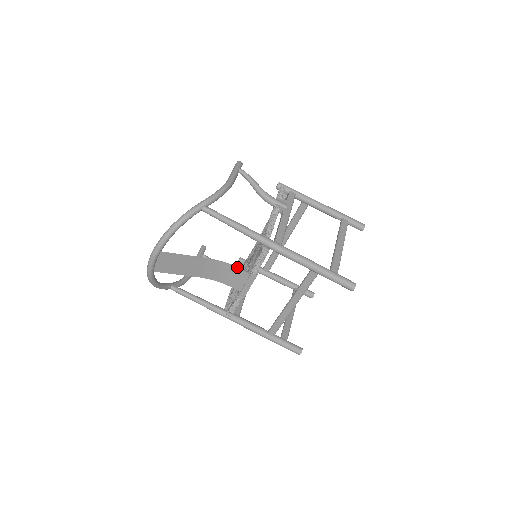
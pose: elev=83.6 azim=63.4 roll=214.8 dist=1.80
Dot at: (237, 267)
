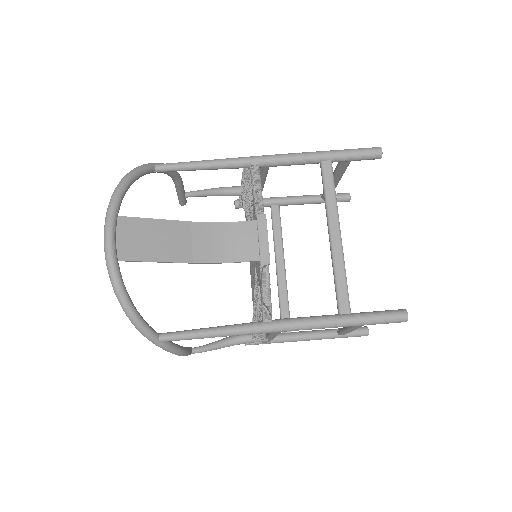
Dot at: (235, 222)
